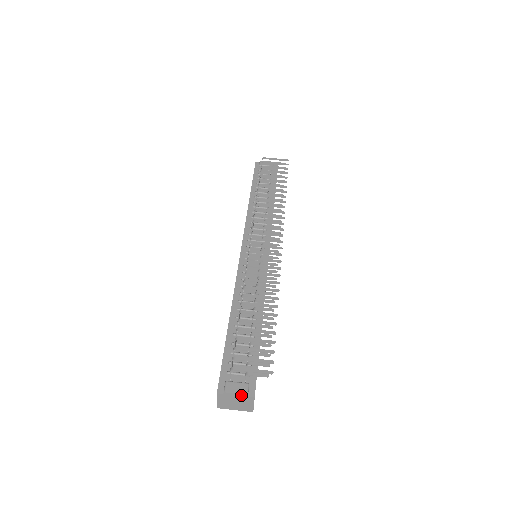
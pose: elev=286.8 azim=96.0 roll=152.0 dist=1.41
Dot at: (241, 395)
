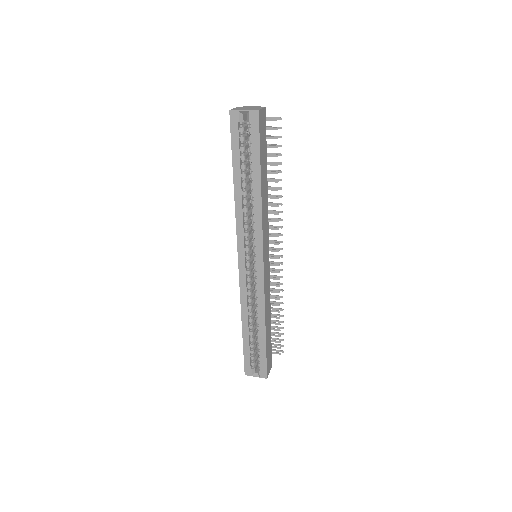
Dot at: occluded
